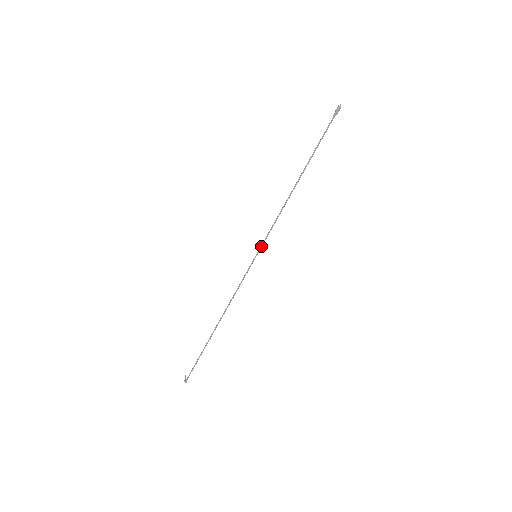
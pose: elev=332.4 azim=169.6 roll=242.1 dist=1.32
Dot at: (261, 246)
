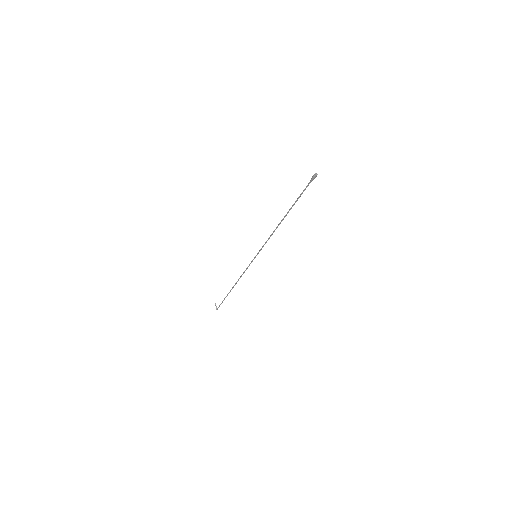
Dot at: occluded
